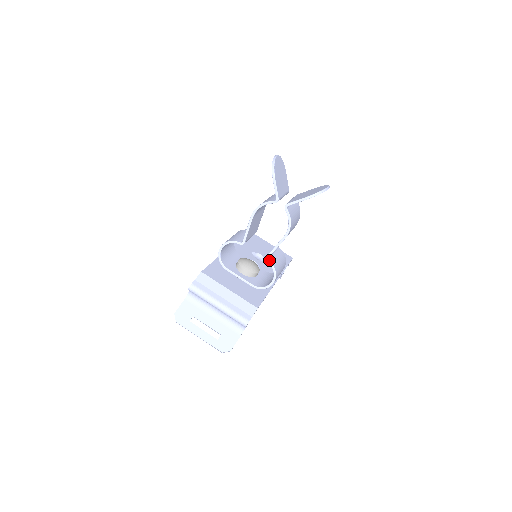
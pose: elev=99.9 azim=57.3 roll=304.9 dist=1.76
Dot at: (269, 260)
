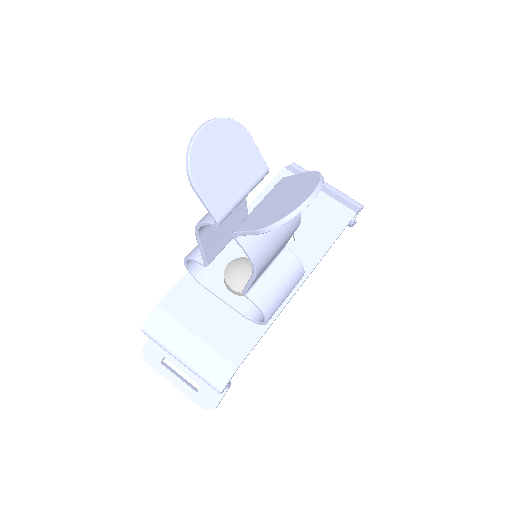
Dot at: (248, 295)
